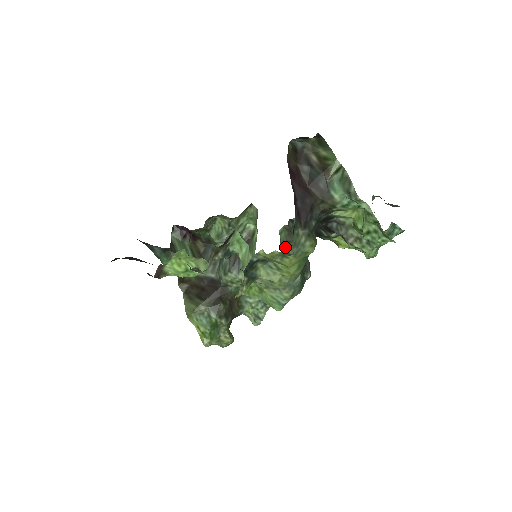
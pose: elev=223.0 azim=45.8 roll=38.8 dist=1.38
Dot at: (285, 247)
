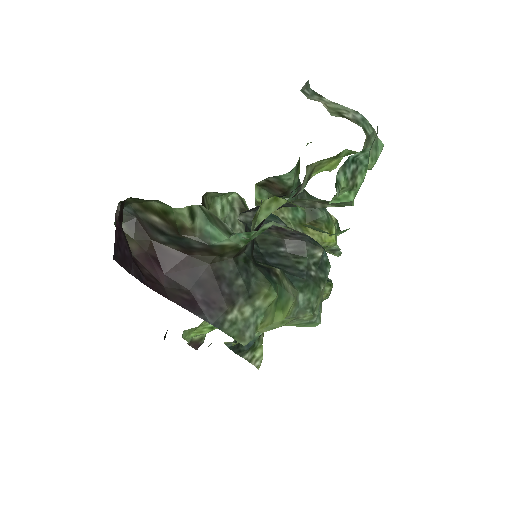
Dot at: occluded
